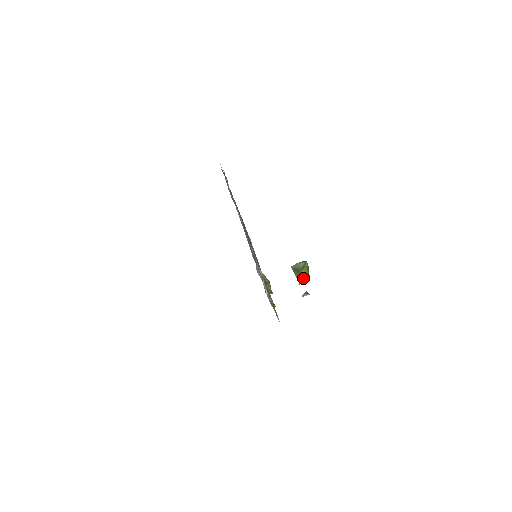
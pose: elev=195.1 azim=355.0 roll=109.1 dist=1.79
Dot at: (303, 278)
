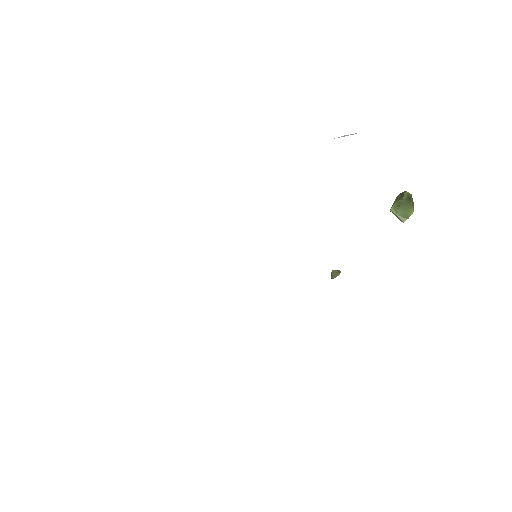
Dot at: (413, 208)
